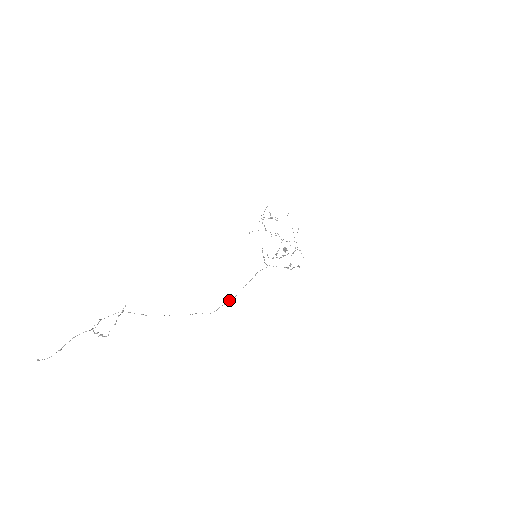
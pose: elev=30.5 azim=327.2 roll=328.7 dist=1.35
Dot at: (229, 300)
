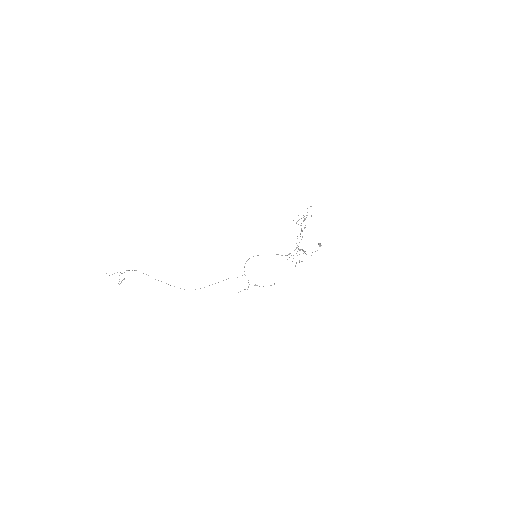
Dot at: occluded
